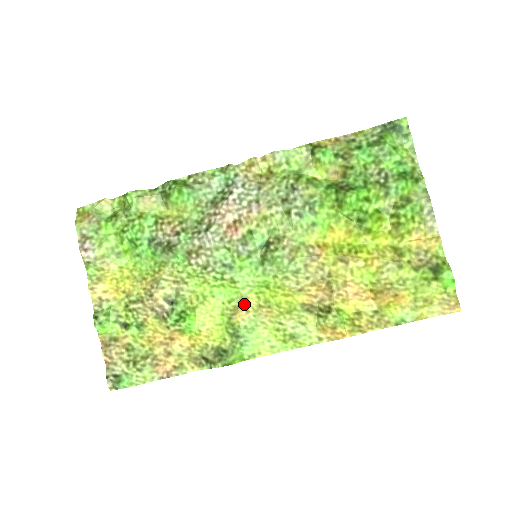
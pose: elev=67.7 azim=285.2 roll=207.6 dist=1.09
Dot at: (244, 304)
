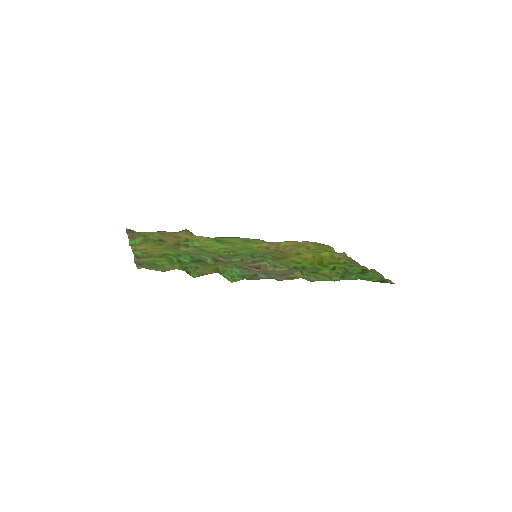
Dot at: (233, 246)
